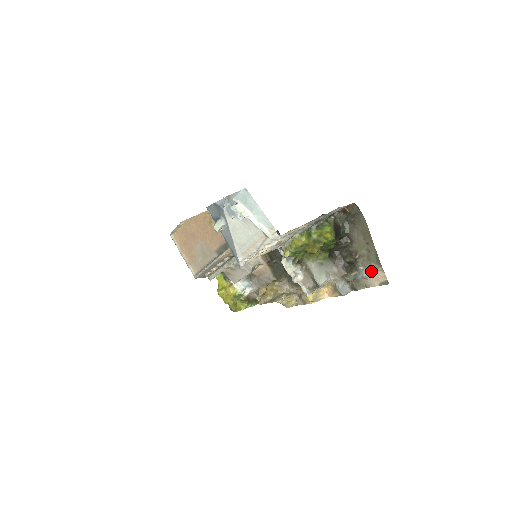
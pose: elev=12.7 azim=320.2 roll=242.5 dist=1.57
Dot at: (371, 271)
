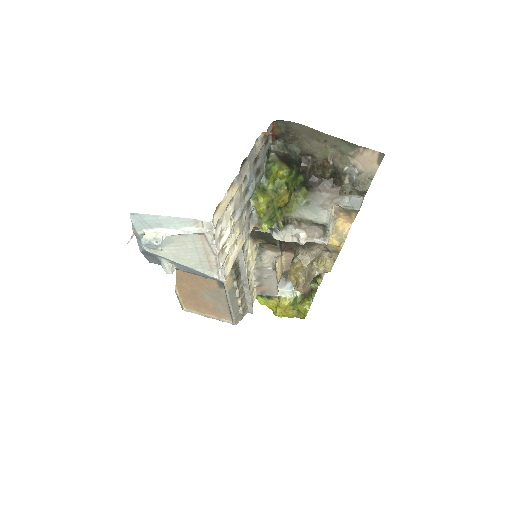
Dot at: (357, 161)
